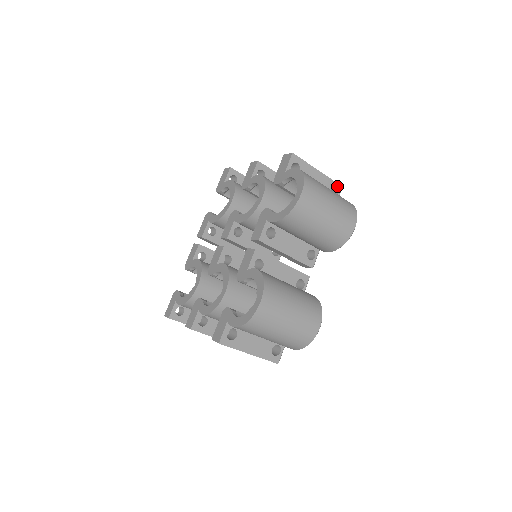
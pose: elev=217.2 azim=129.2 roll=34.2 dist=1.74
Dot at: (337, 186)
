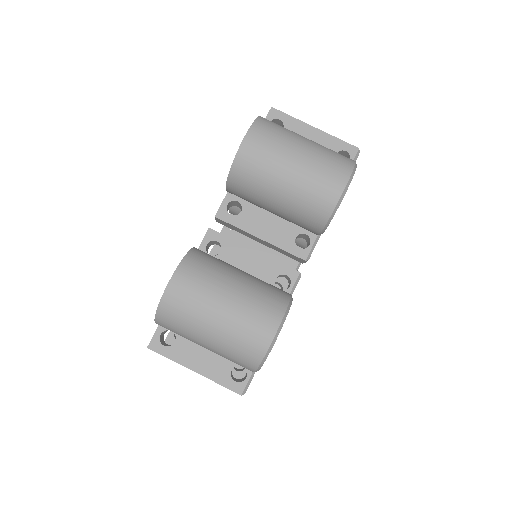
Dot at: (349, 148)
